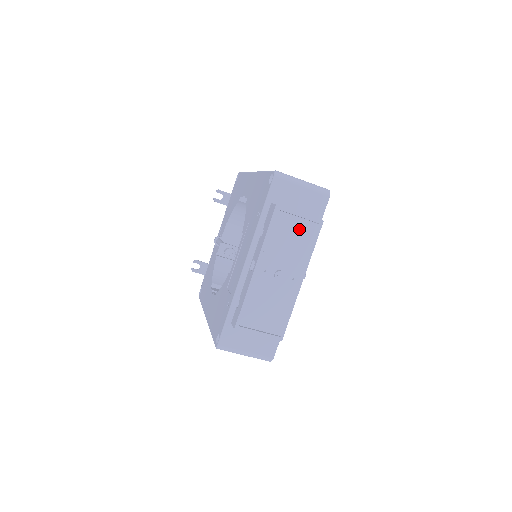
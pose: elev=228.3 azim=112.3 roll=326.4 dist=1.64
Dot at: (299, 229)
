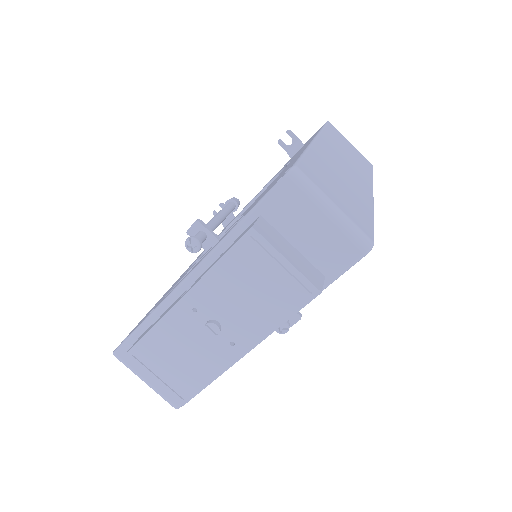
Dot at: (274, 283)
